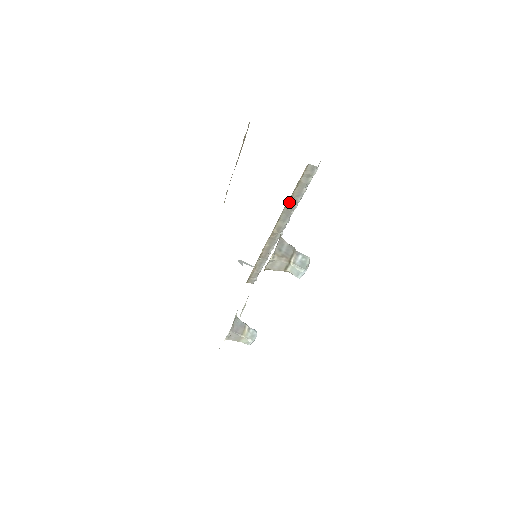
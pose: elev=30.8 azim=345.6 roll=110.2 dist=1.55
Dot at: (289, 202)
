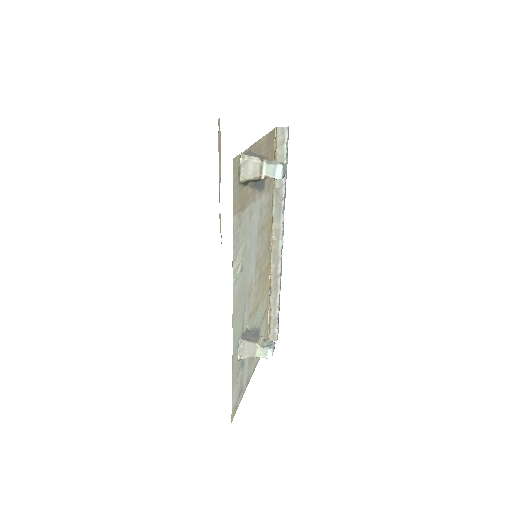
Dot at: (275, 187)
